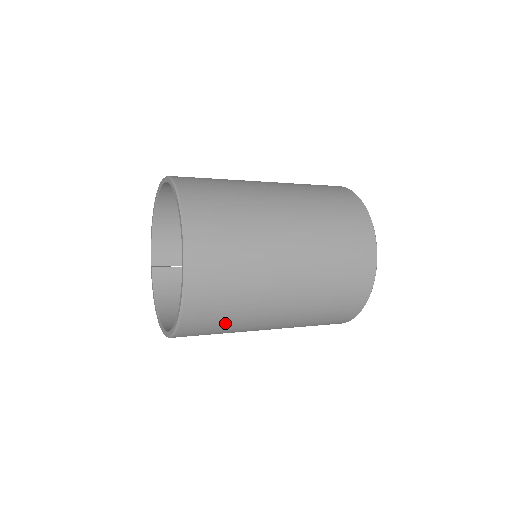
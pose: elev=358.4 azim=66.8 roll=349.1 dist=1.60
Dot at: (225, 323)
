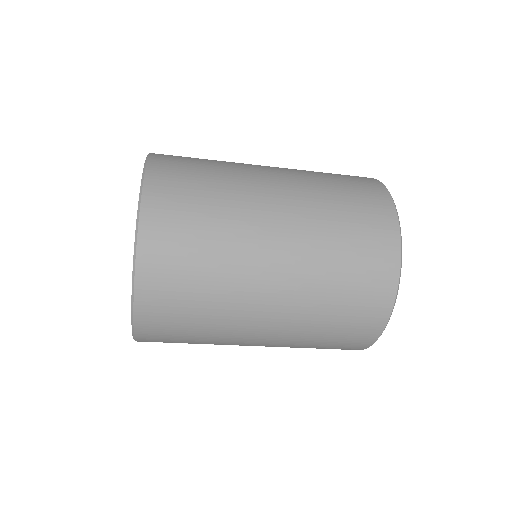
Dot at: (194, 328)
